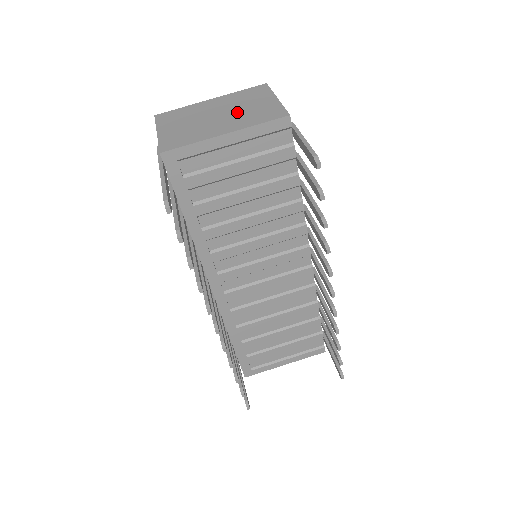
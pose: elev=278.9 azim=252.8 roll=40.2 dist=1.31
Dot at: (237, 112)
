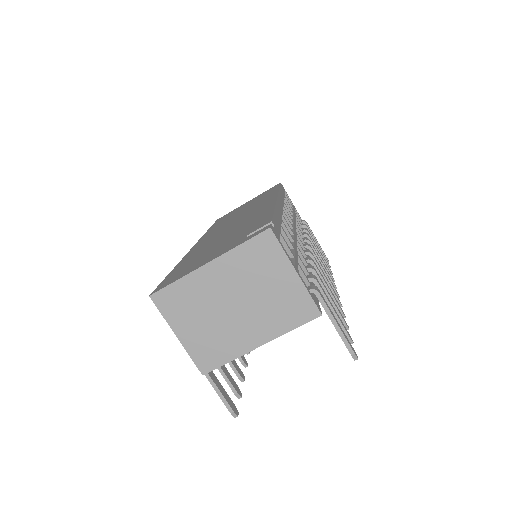
Dot at: (257, 302)
